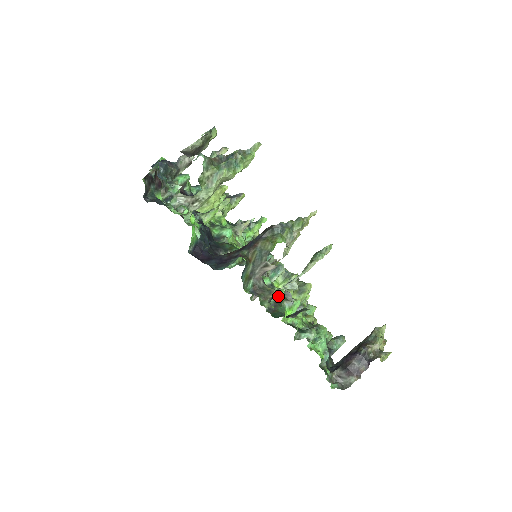
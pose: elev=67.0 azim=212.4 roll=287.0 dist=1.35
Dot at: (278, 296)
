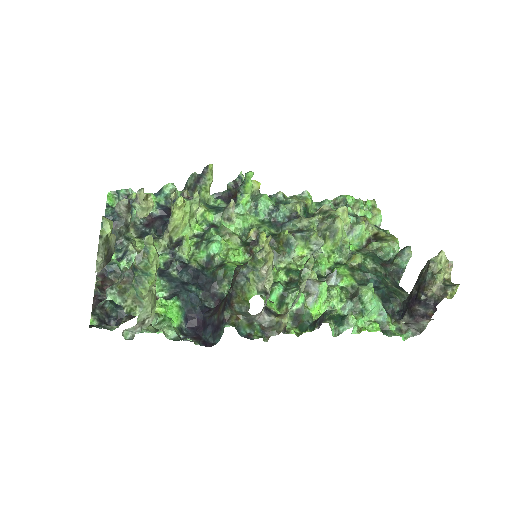
Dot at: (295, 305)
